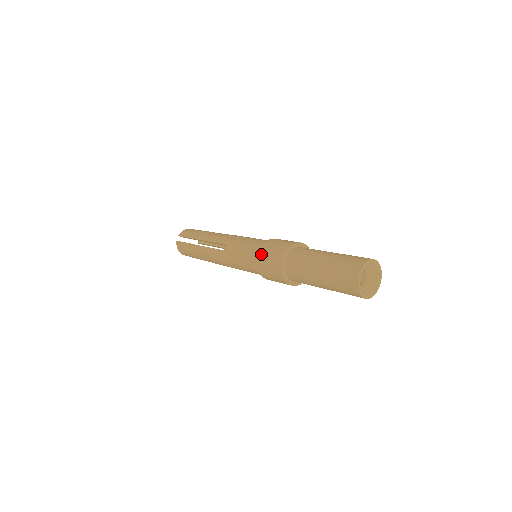
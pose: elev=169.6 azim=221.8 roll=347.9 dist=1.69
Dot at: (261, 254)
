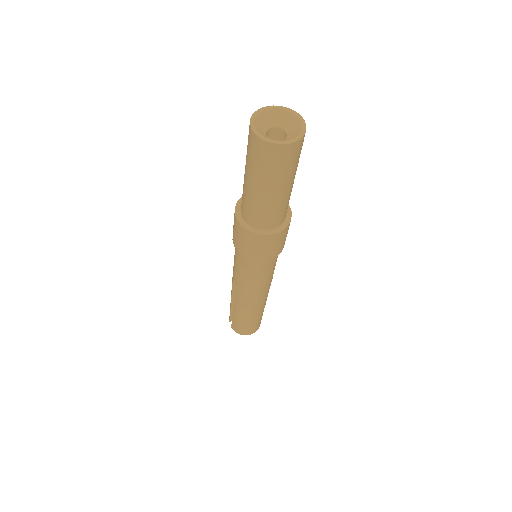
Dot at: (234, 242)
